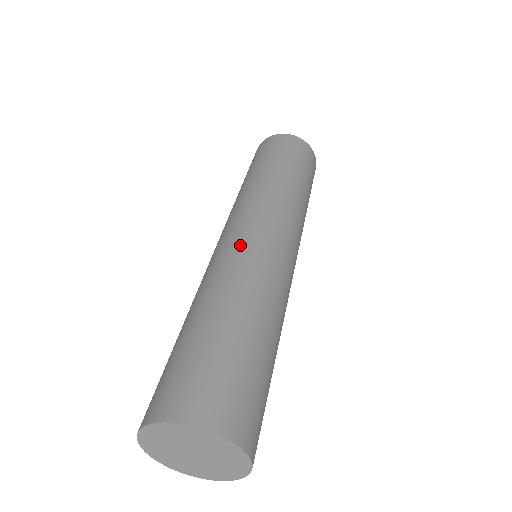
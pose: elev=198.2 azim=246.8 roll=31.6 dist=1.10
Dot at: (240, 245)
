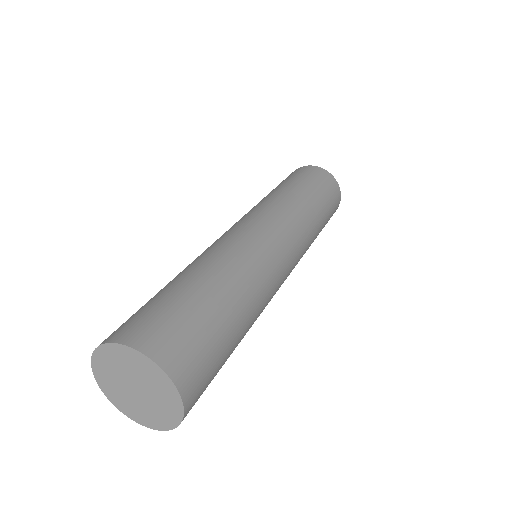
Dot at: (237, 234)
